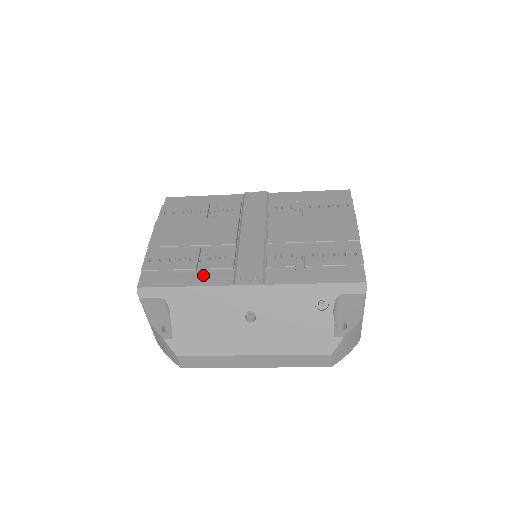
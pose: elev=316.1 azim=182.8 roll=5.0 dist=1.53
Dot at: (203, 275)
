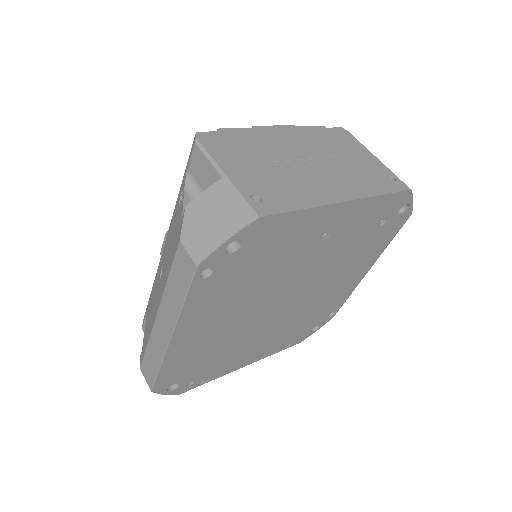
Dot at: occluded
